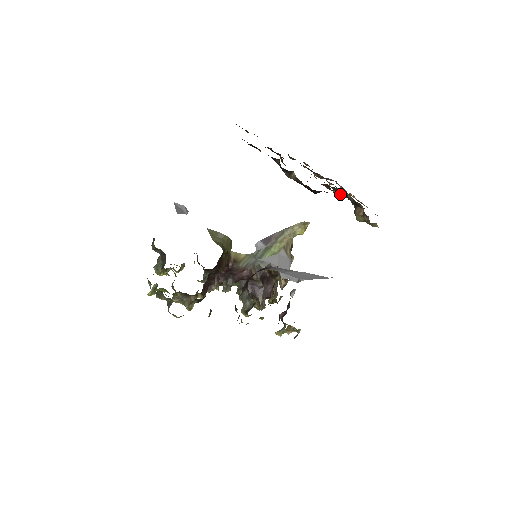
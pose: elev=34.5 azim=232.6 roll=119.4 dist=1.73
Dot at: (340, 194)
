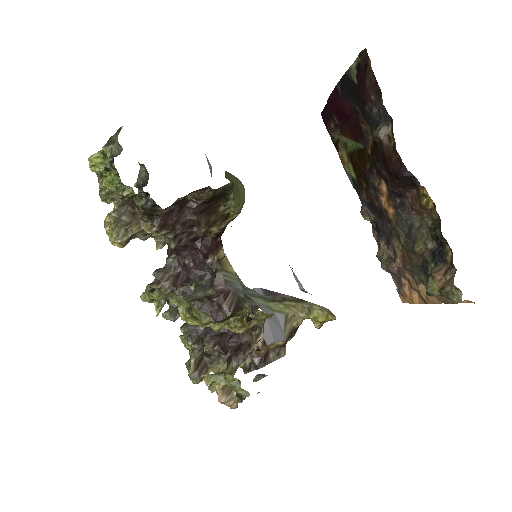
Dot at: (417, 245)
